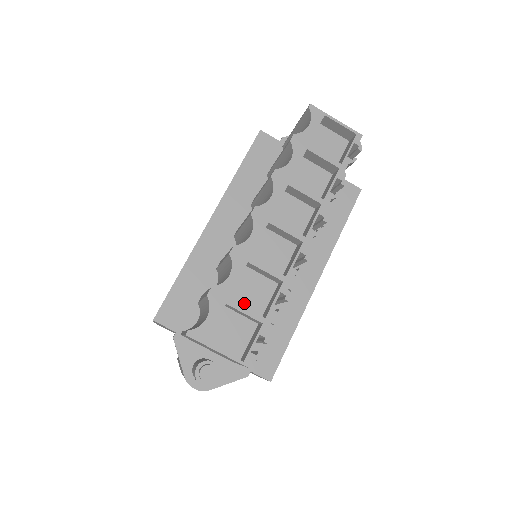
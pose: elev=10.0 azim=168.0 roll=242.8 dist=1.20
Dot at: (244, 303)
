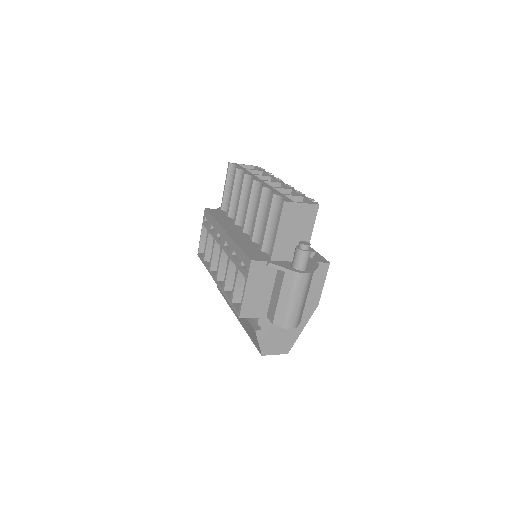
Dot at: occluded
